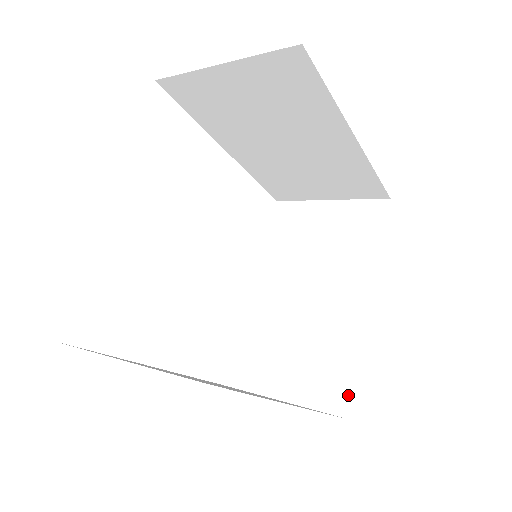
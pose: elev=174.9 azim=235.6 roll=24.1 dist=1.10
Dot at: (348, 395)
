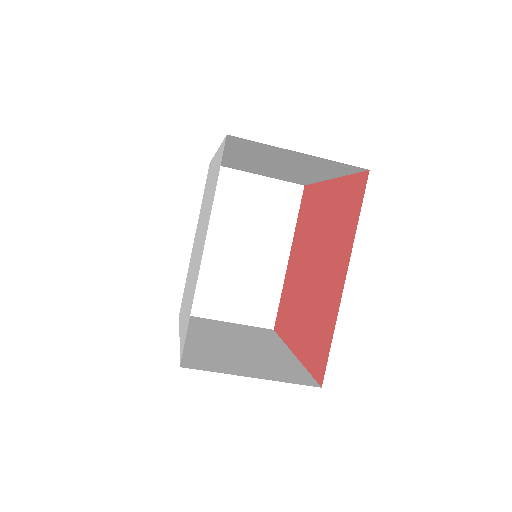
Dot at: (310, 379)
